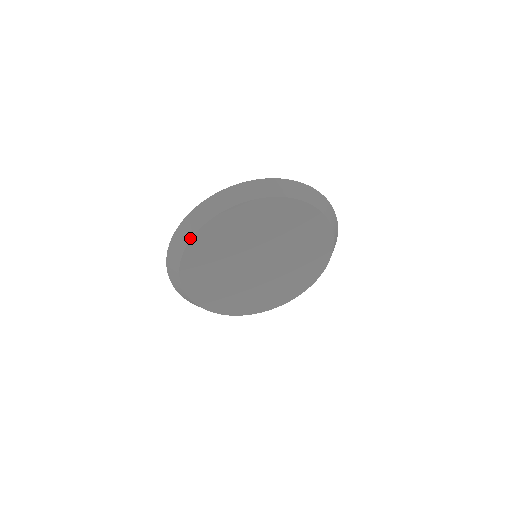
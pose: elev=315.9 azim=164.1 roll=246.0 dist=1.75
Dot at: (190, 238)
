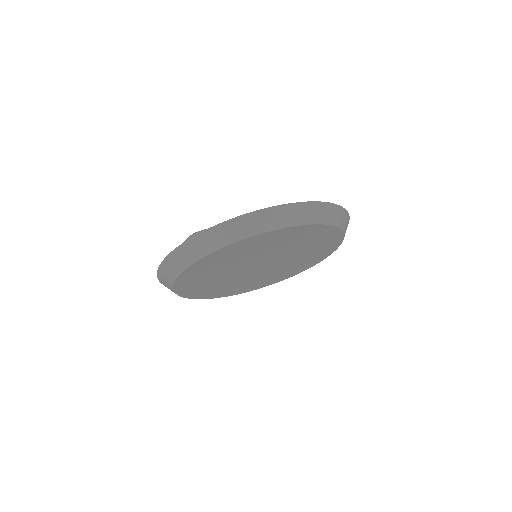
Dot at: (193, 262)
